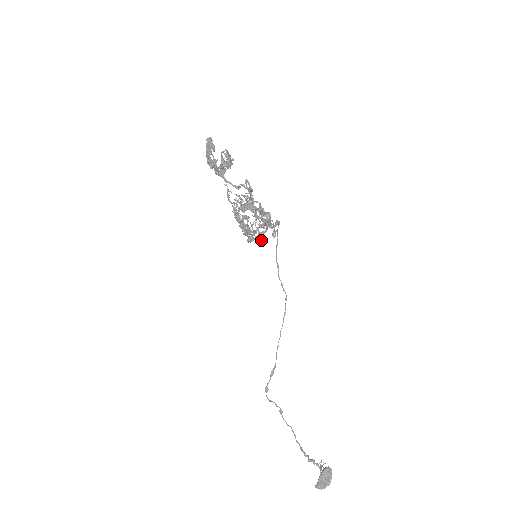
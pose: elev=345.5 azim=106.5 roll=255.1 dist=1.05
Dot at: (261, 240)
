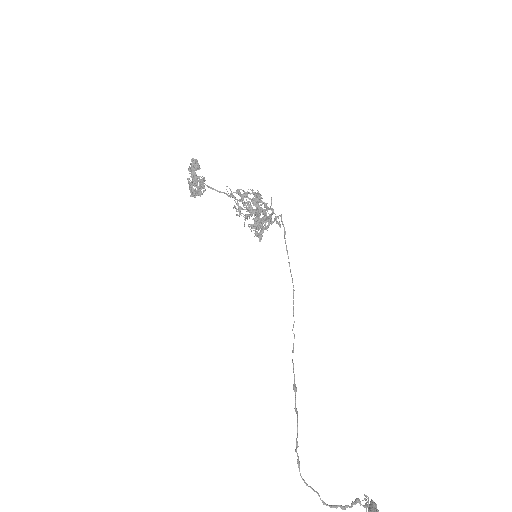
Dot at: (260, 238)
